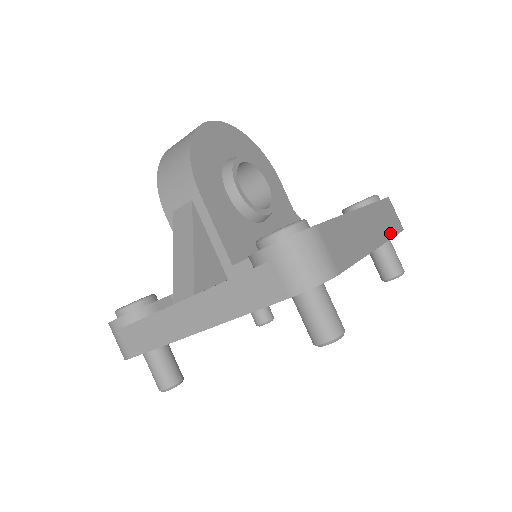
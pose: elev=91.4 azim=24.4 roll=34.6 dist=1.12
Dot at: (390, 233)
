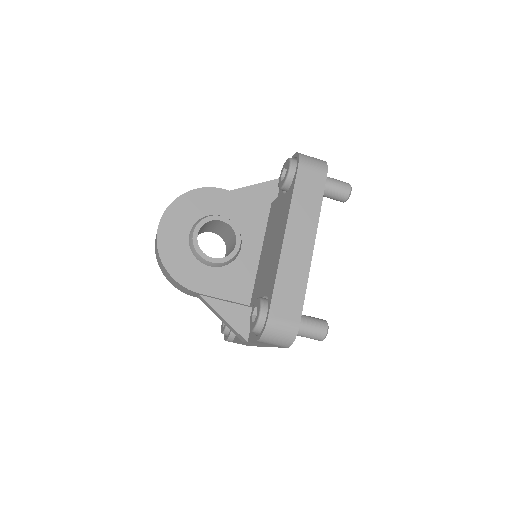
Dot at: (317, 206)
